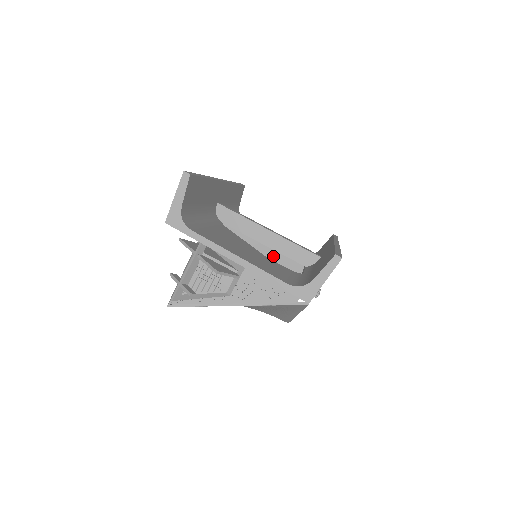
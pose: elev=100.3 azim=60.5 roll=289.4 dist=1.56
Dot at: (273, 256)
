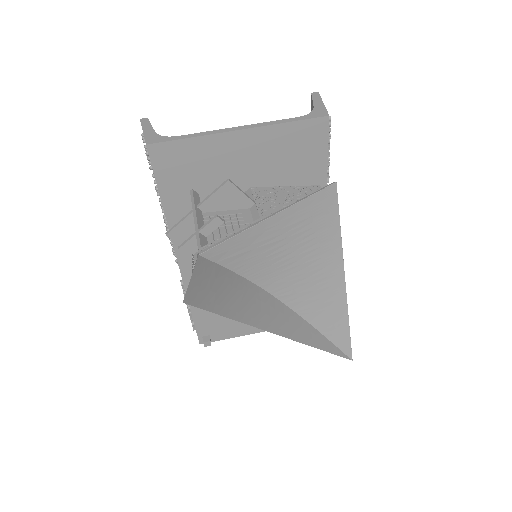
Dot at: occluded
